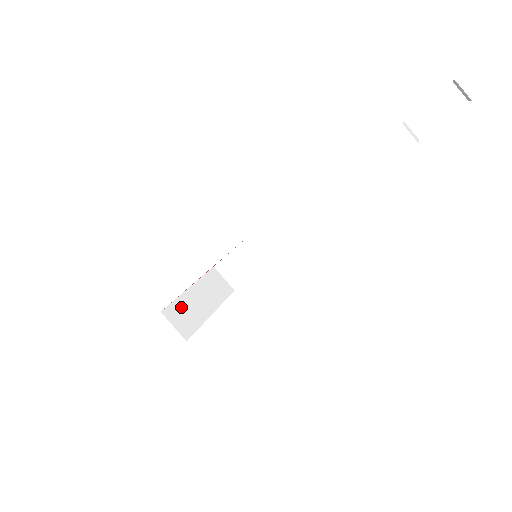
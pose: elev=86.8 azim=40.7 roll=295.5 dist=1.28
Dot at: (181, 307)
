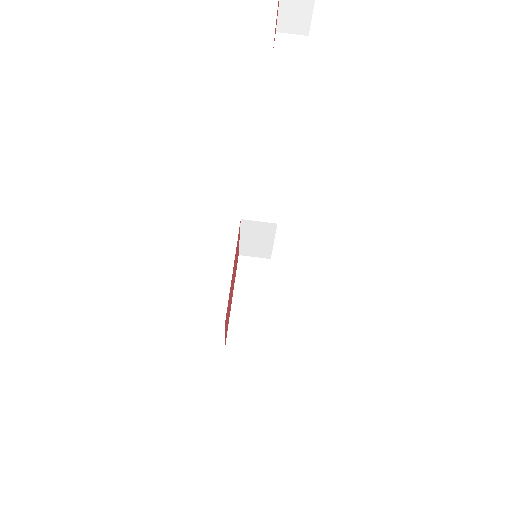
Dot at: (237, 329)
